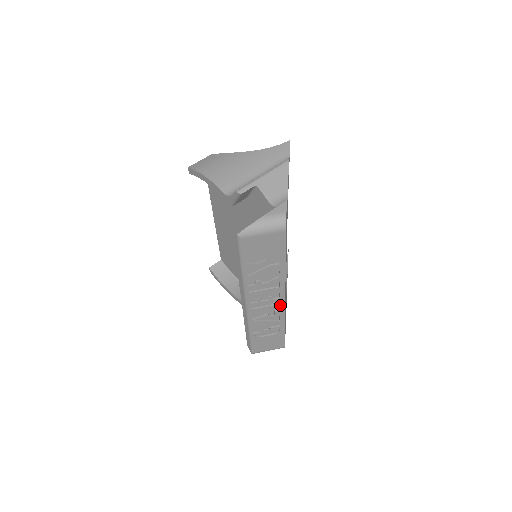
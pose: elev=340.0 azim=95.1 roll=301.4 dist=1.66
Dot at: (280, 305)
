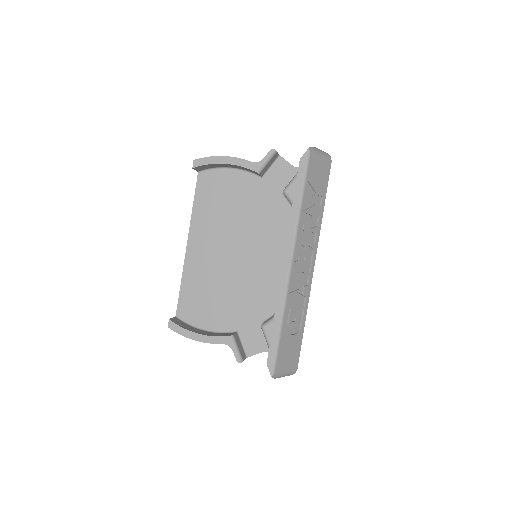
Dot at: (310, 275)
